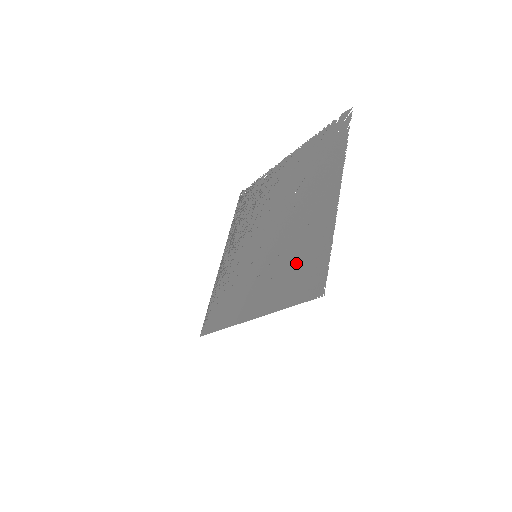
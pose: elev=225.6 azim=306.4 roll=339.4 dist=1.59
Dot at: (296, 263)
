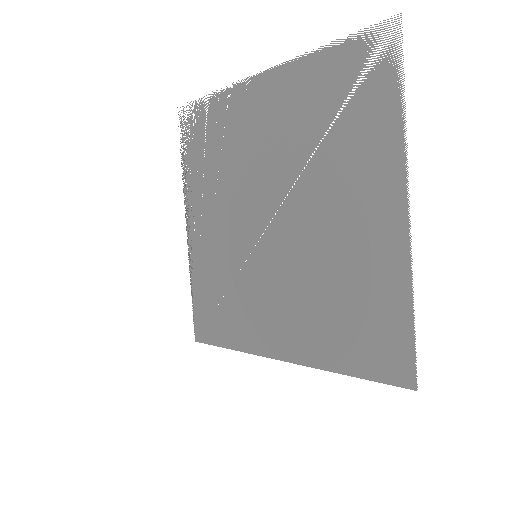
Dot at: (345, 309)
